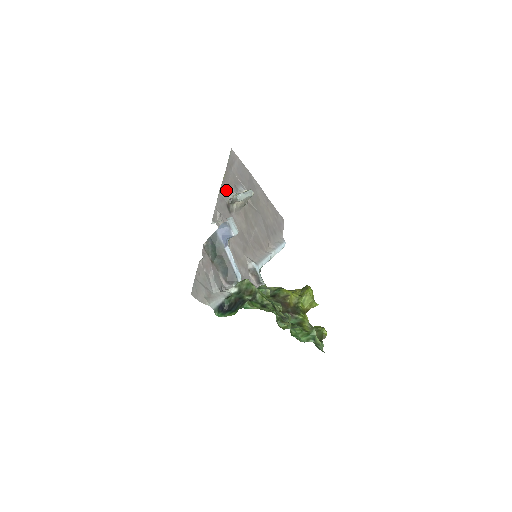
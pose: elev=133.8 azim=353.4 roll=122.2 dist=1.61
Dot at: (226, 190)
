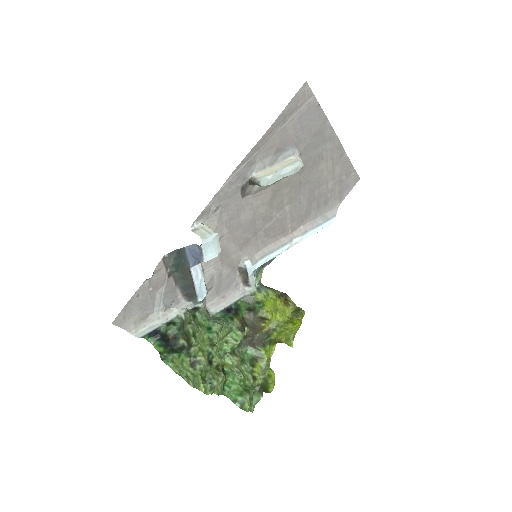
Dot at: (252, 163)
